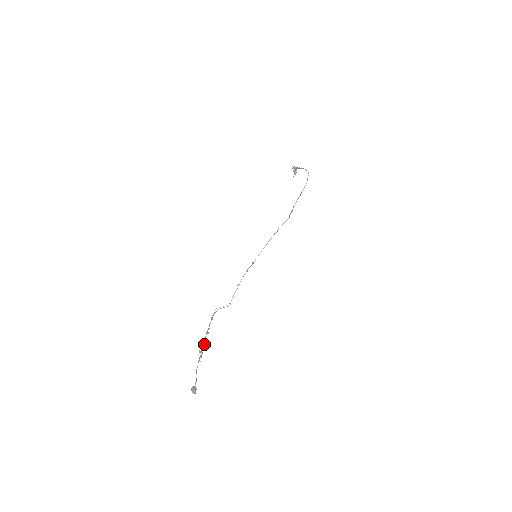
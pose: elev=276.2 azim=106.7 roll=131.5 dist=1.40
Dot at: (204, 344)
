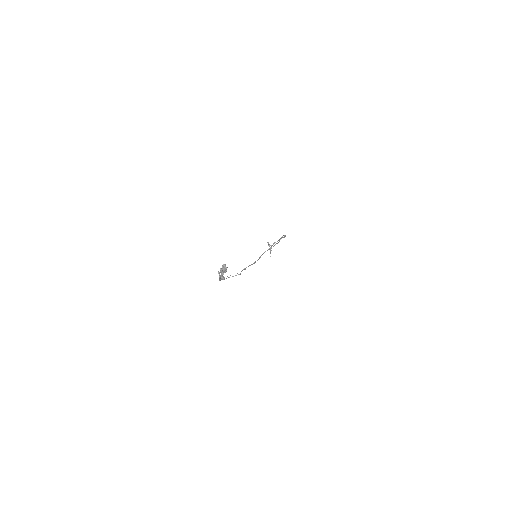
Dot at: (222, 271)
